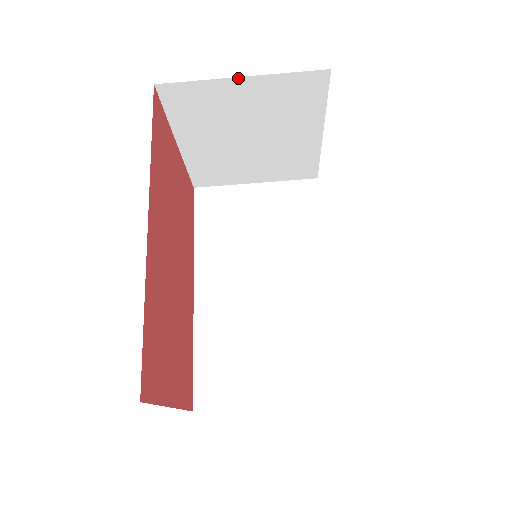
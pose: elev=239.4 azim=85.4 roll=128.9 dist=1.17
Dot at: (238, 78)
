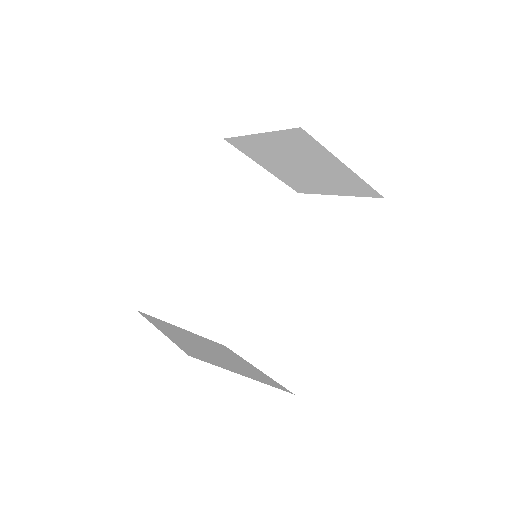
Dot at: (344, 164)
